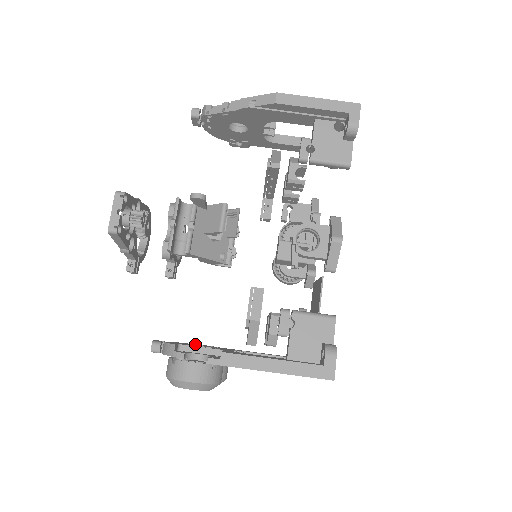
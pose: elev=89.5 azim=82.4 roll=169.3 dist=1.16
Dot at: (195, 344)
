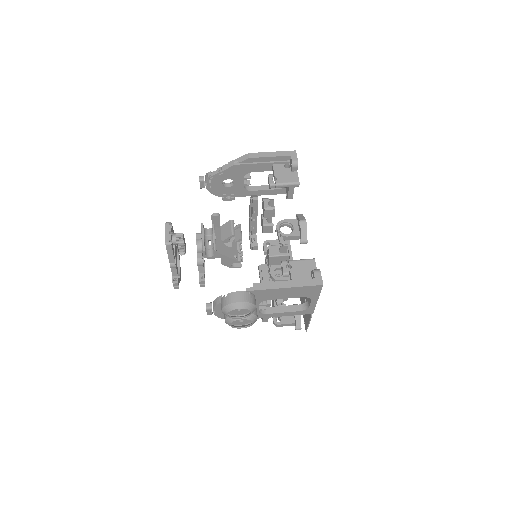
Dot at: occluded
